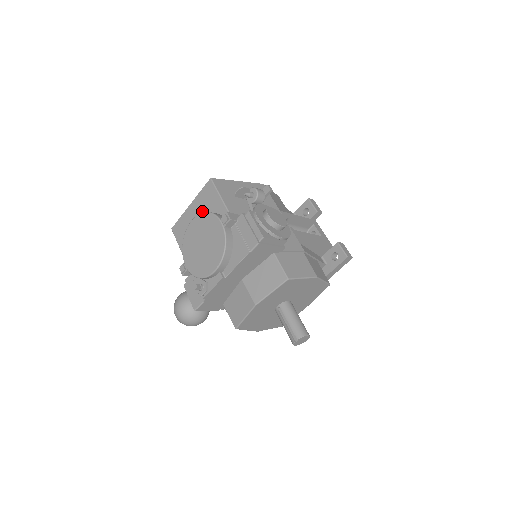
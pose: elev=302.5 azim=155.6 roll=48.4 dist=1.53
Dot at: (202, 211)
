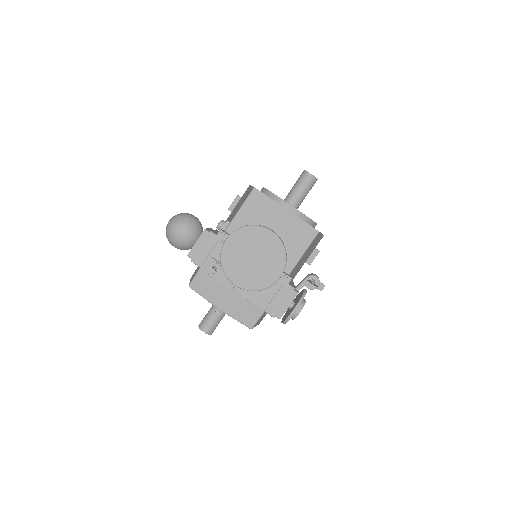
Dot at: (284, 232)
